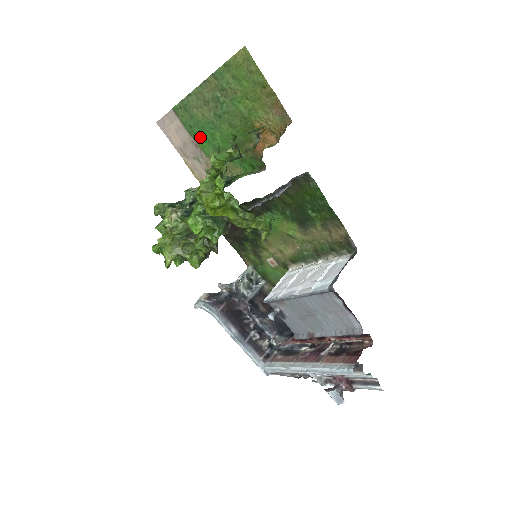
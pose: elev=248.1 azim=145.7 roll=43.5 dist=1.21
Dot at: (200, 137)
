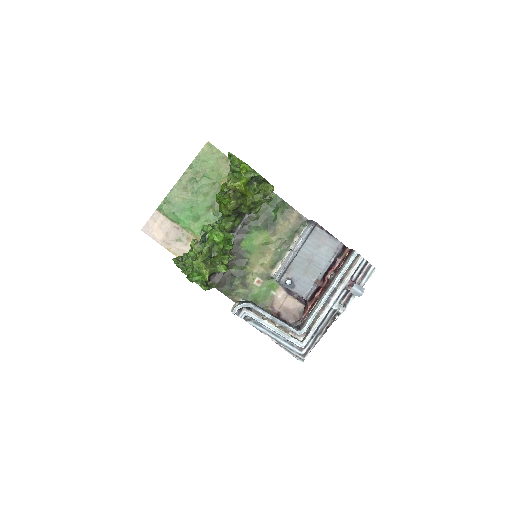
Dot at: (182, 217)
